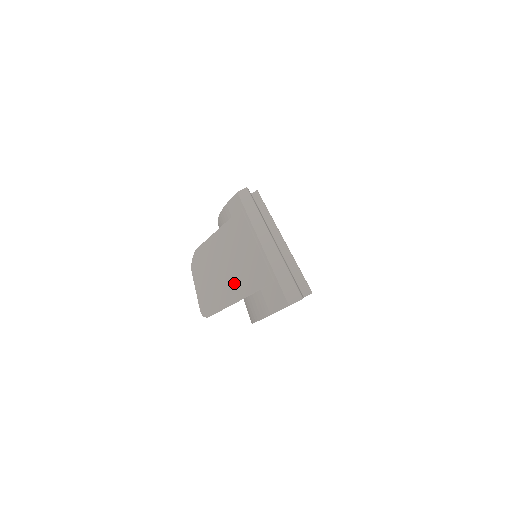
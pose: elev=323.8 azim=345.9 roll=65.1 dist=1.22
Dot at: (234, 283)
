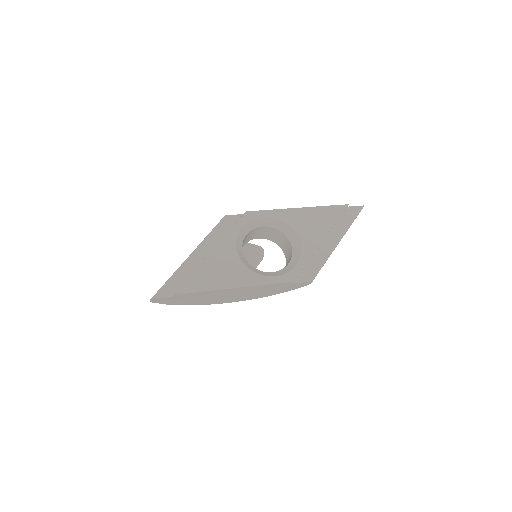
Dot at: occluded
